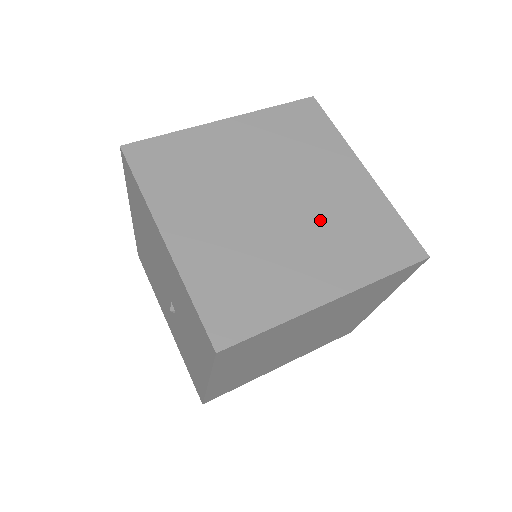
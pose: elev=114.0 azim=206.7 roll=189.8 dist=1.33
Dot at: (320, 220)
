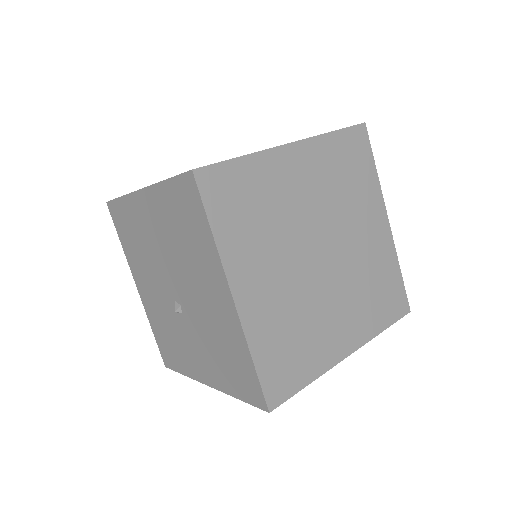
Dot at: (351, 276)
